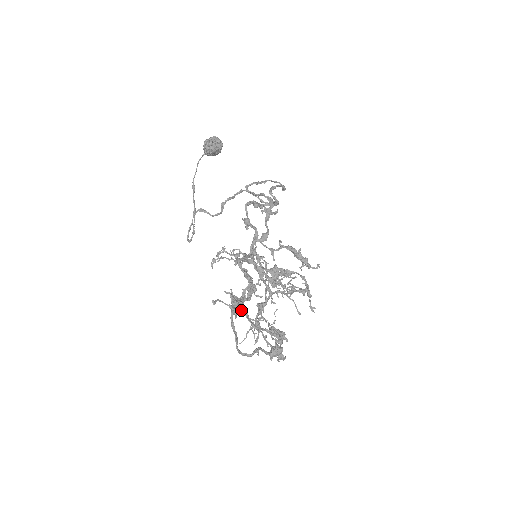
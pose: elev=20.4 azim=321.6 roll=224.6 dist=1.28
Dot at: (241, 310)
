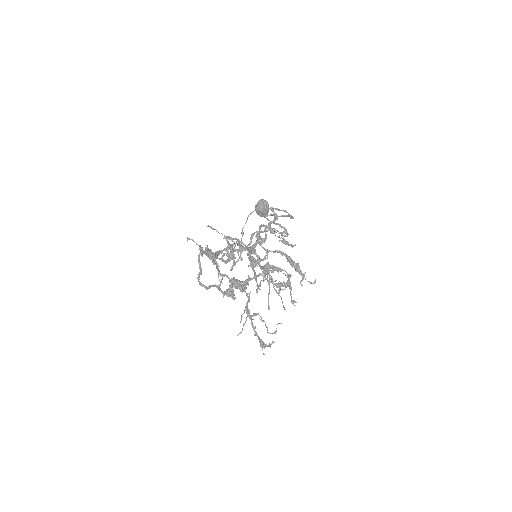
Dot at: (207, 251)
